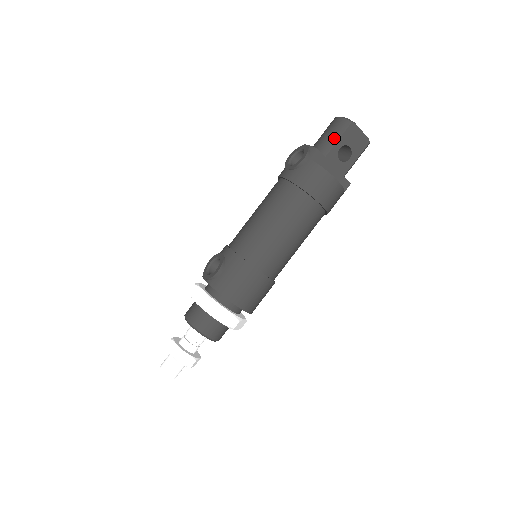
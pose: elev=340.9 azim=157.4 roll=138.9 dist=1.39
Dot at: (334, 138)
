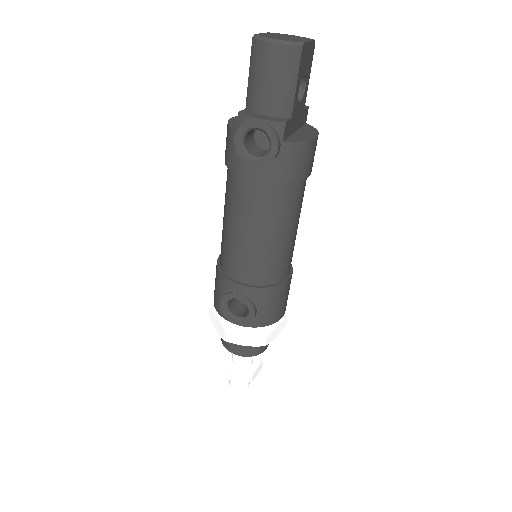
Dot at: (290, 85)
